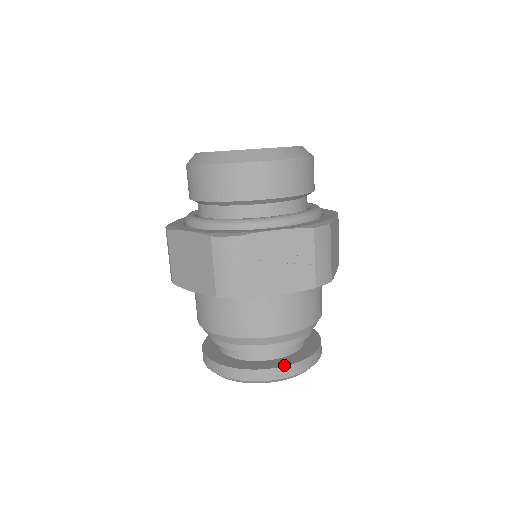
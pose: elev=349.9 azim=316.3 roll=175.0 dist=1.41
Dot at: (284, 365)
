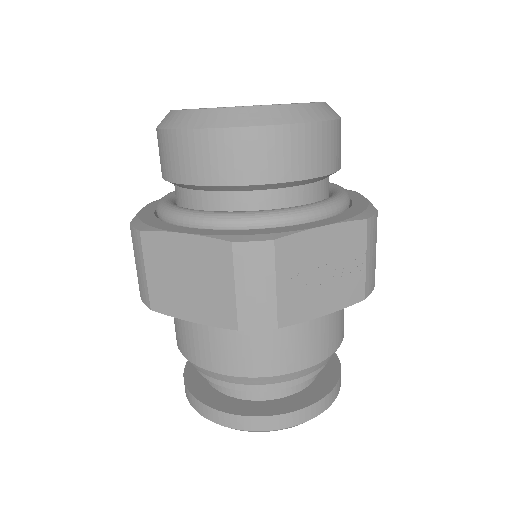
Dot at: (314, 401)
